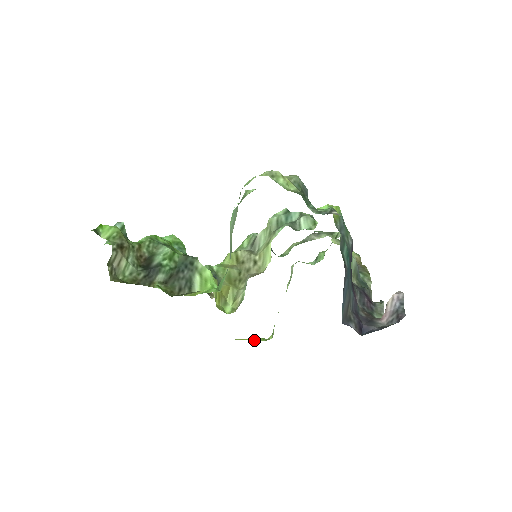
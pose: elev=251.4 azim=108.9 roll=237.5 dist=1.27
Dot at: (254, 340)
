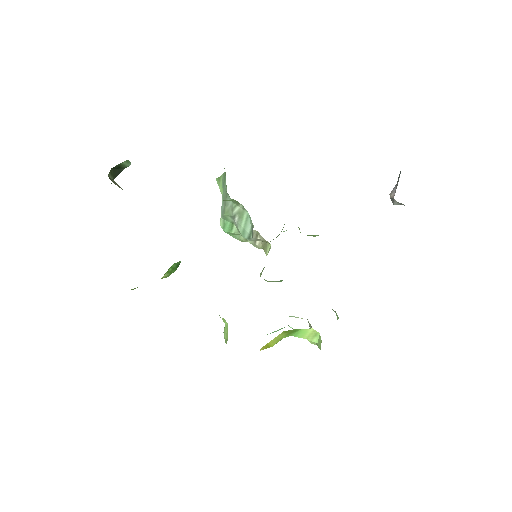
Dot at: occluded
